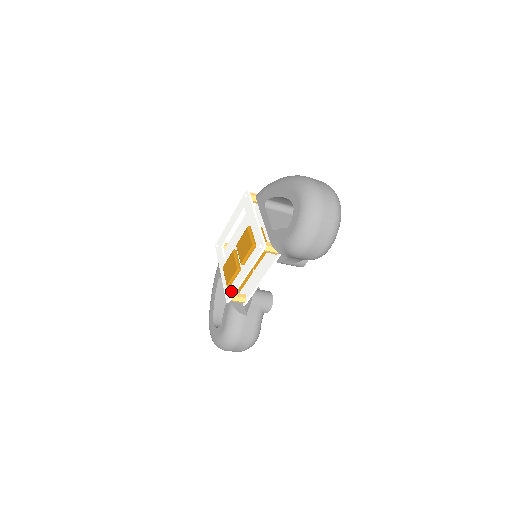
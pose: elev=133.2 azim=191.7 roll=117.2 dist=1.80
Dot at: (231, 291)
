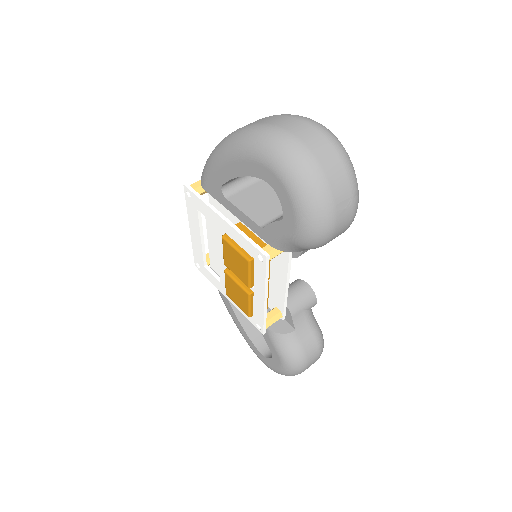
Dot at: (259, 321)
